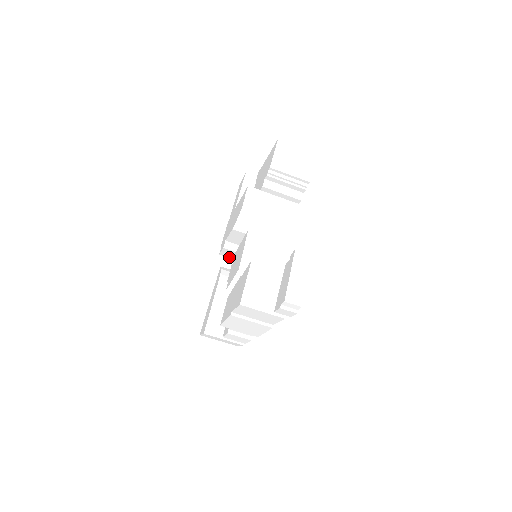
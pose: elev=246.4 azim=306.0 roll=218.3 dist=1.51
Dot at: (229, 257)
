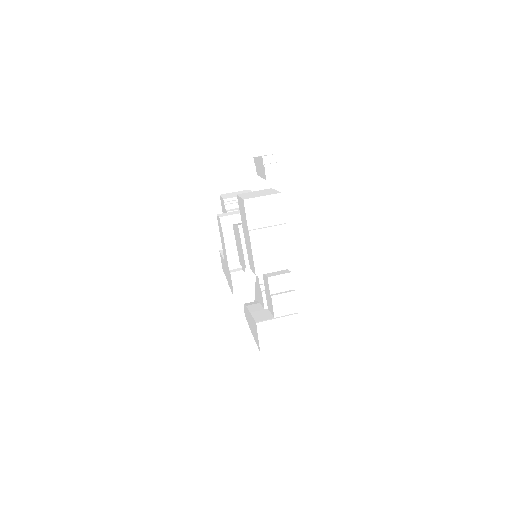
Dot at: (242, 289)
